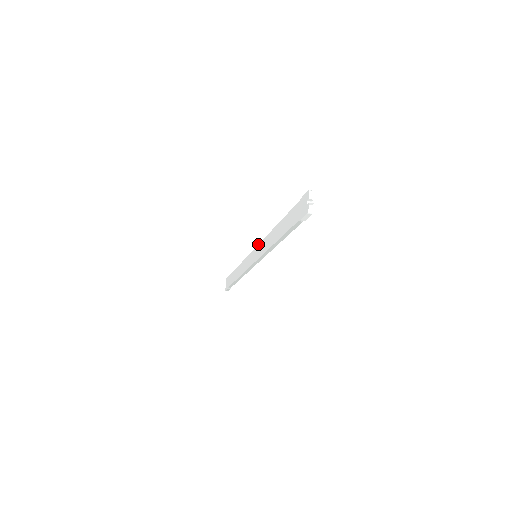
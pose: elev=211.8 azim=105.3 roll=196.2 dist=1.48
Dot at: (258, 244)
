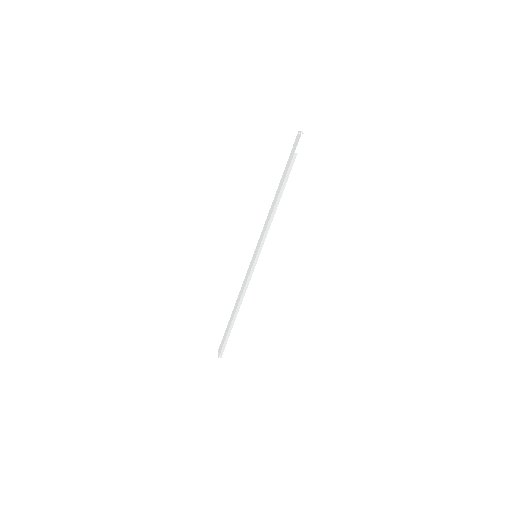
Dot at: occluded
